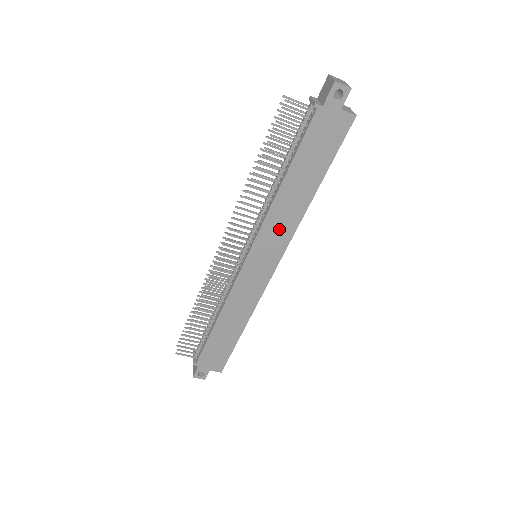
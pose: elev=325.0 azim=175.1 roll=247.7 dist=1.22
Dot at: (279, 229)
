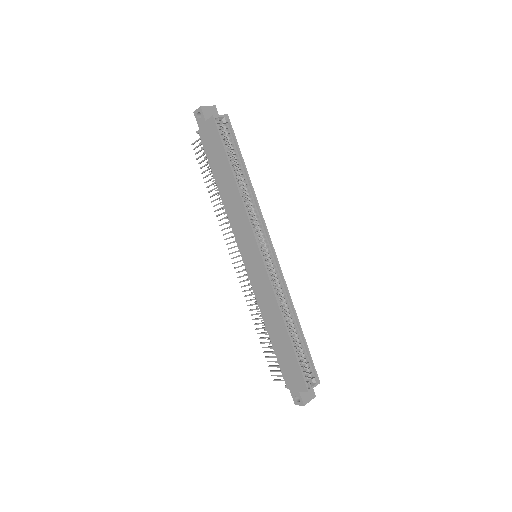
Dot at: (240, 222)
